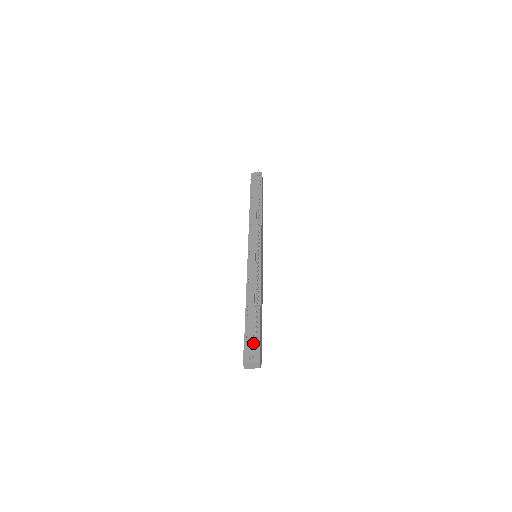
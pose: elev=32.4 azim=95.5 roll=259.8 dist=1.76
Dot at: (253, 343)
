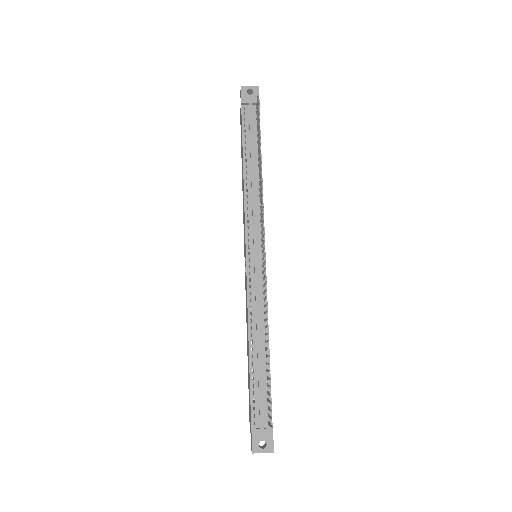
Dot at: (263, 420)
